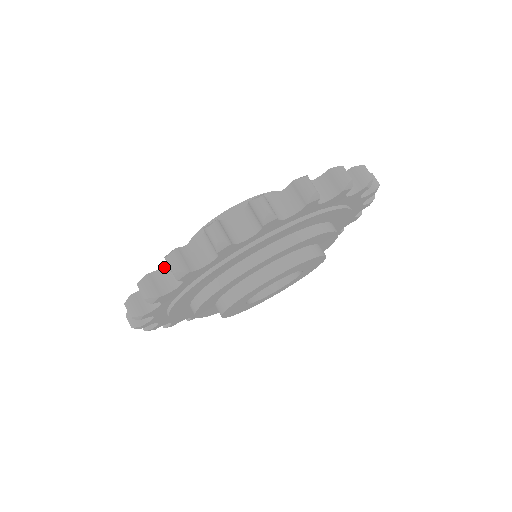
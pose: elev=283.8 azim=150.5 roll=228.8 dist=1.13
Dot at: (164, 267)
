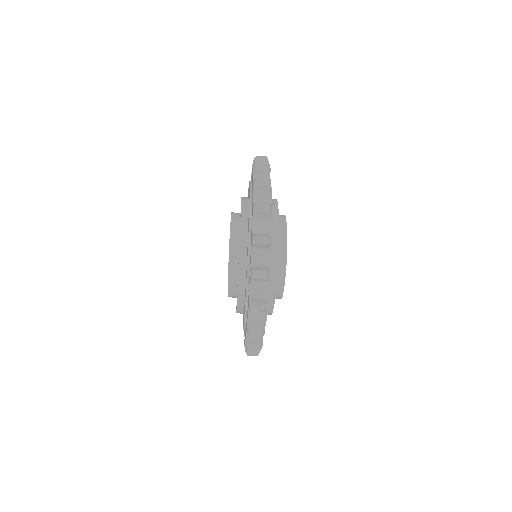
Dot at: occluded
